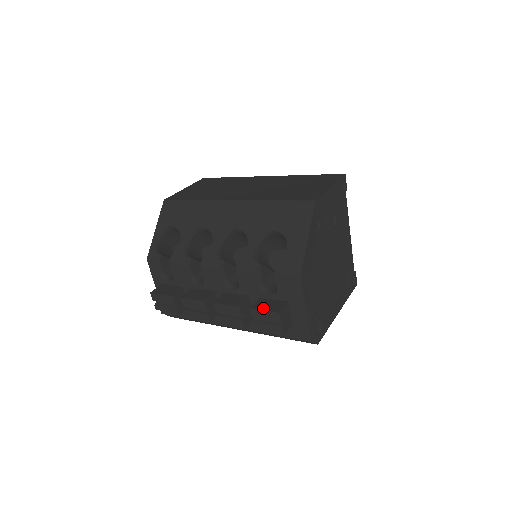
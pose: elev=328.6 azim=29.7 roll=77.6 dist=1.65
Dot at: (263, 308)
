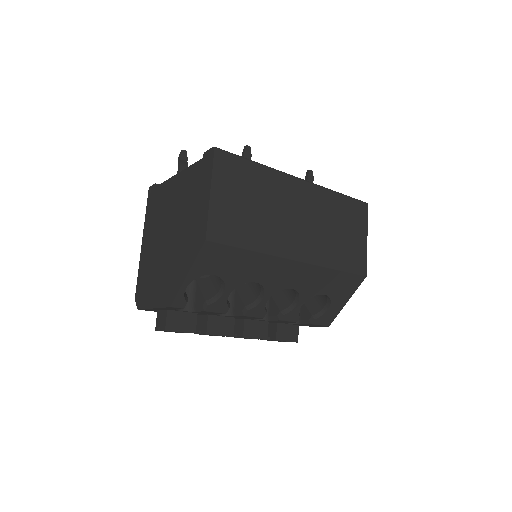
Dot at: (286, 339)
